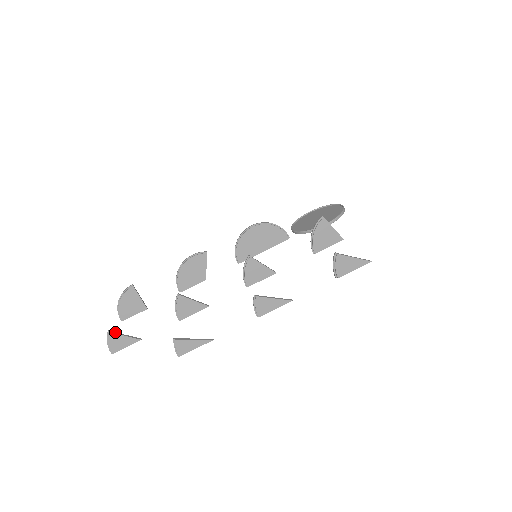
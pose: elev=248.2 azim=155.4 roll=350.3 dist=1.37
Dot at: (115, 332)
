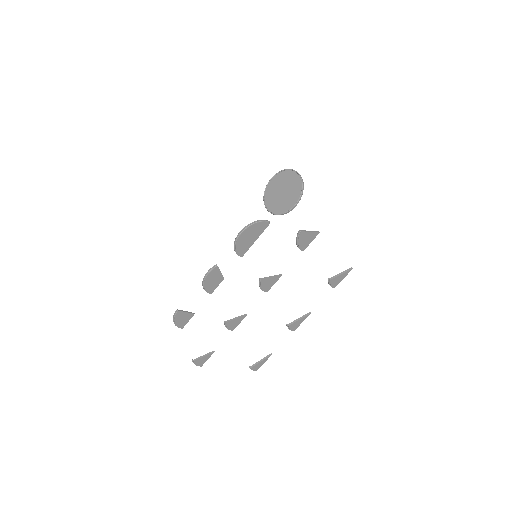
Dot at: (197, 358)
